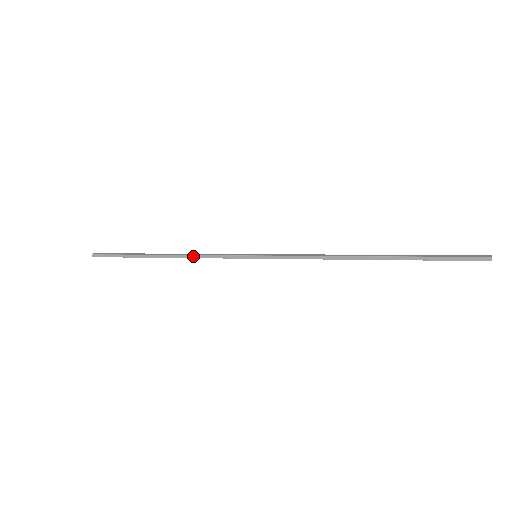
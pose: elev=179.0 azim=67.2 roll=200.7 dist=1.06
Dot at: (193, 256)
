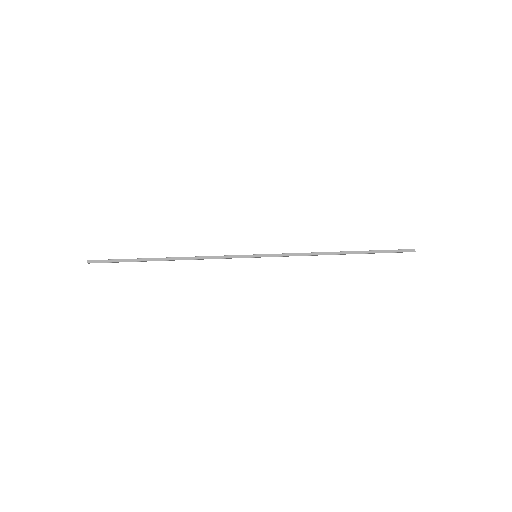
Dot at: (200, 259)
